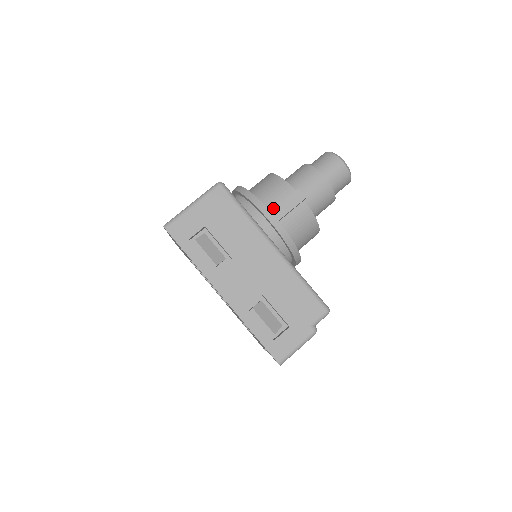
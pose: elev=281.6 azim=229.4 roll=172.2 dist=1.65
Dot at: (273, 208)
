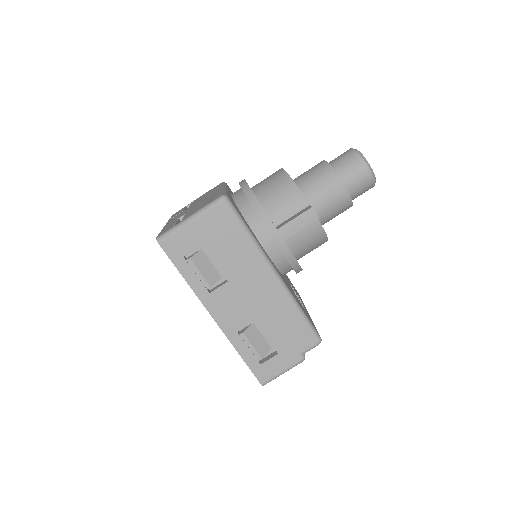
Dot at: (281, 222)
